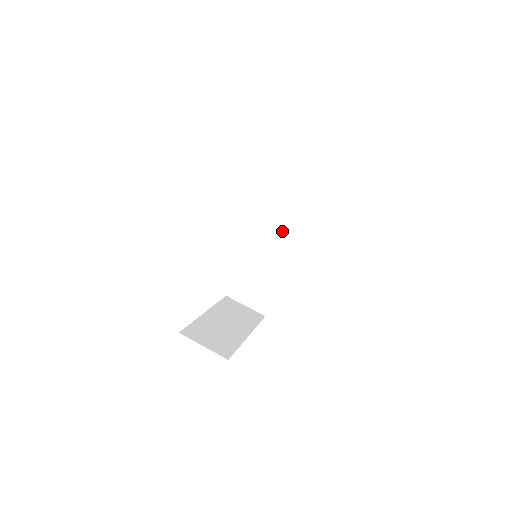
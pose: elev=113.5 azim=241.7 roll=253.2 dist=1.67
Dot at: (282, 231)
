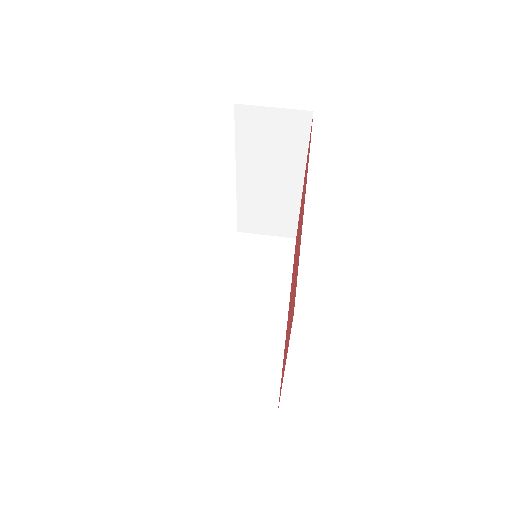
Dot at: (262, 288)
